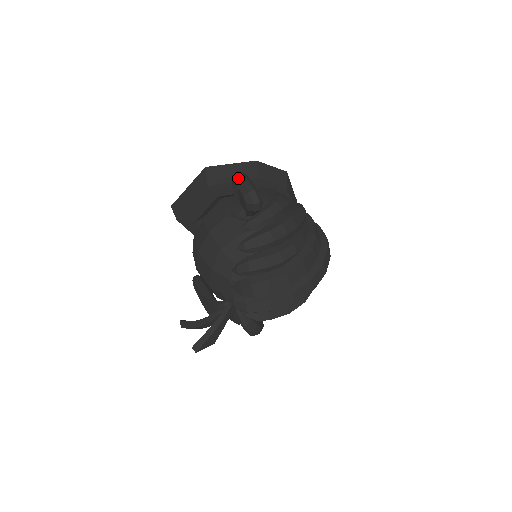
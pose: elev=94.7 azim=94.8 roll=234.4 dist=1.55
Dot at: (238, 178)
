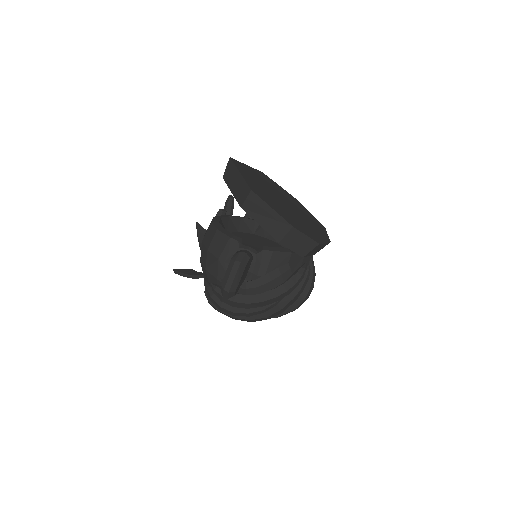
Dot at: (232, 266)
